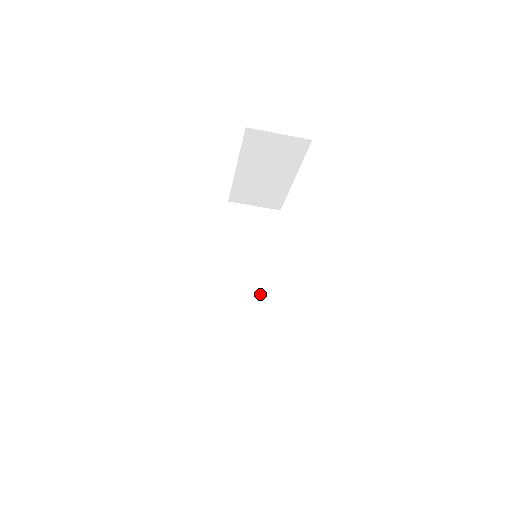
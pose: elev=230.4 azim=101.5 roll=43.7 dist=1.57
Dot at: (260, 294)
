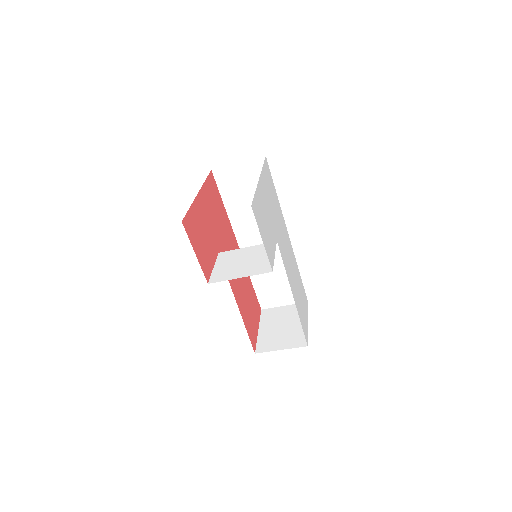
Dot at: occluded
